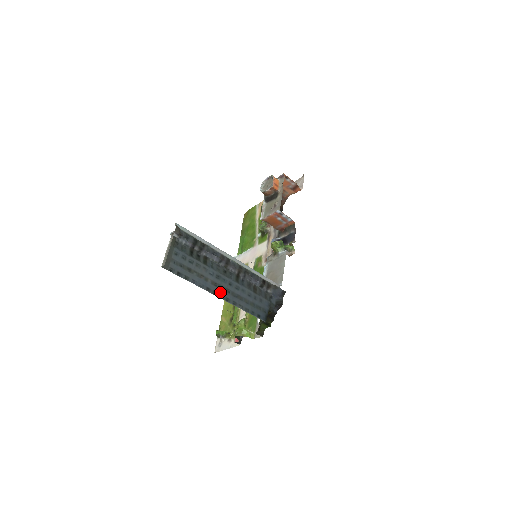
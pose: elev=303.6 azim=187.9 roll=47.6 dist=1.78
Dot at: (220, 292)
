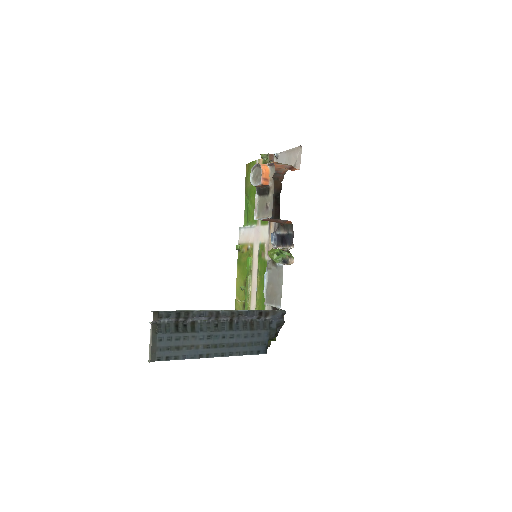
Dot at: (214, 351)
